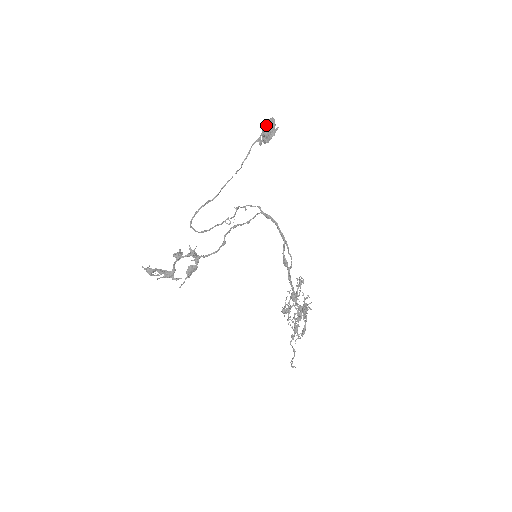
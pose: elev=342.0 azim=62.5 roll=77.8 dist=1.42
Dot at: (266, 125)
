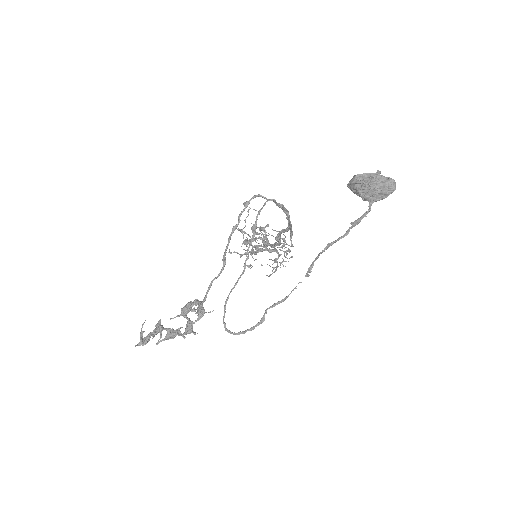
Dot at: (379, 197)
